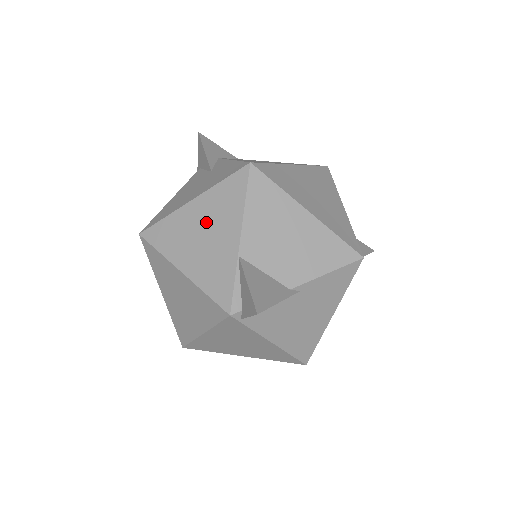
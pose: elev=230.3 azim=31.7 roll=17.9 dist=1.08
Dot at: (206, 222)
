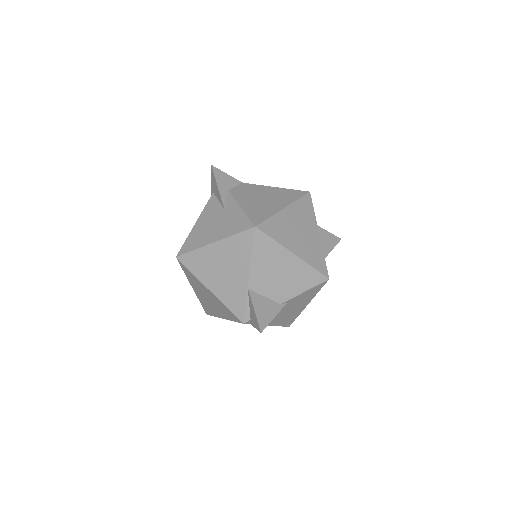
Dot at: (225, 261)
